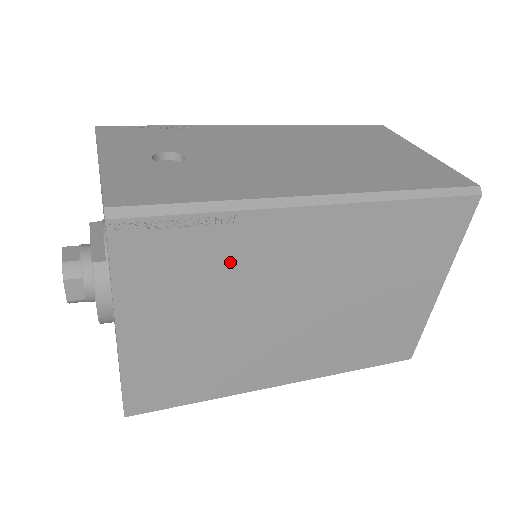
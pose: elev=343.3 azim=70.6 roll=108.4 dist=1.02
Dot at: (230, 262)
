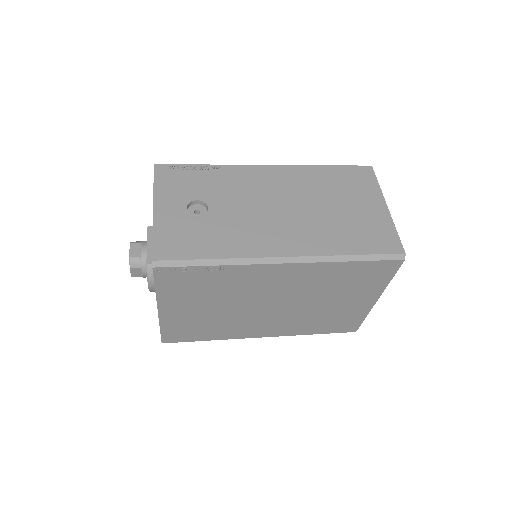
Dot at: (226, 285)
